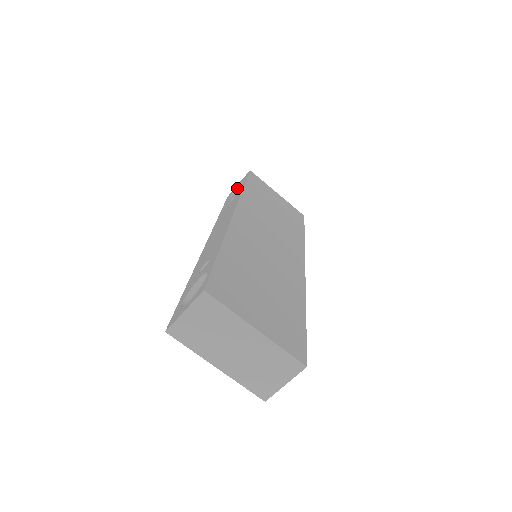
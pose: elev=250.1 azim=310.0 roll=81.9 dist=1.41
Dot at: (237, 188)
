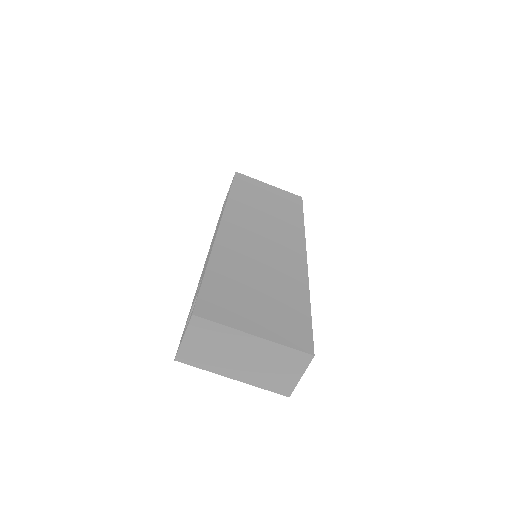
Dot at: occluded
